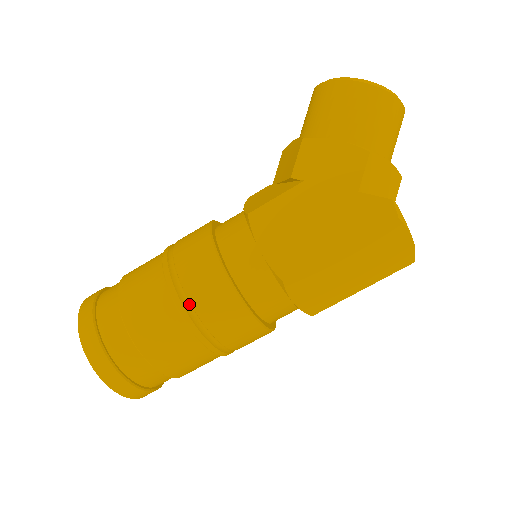
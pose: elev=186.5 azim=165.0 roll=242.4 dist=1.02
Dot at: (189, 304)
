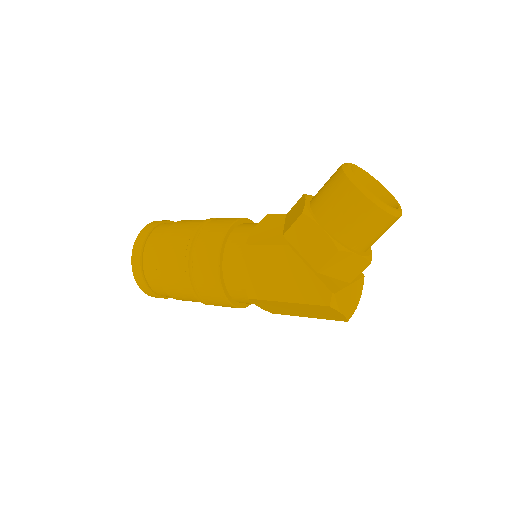
Dot at: (193, 277)
